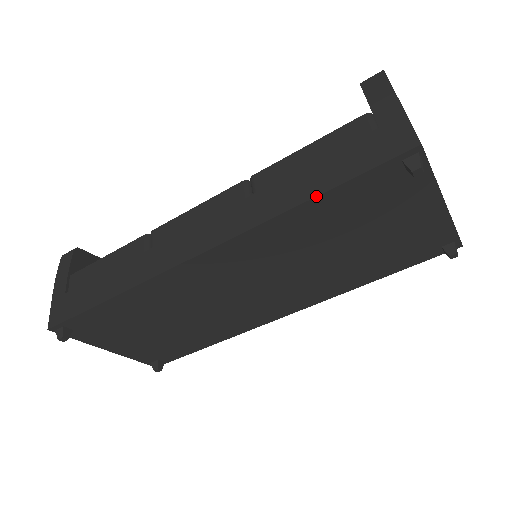
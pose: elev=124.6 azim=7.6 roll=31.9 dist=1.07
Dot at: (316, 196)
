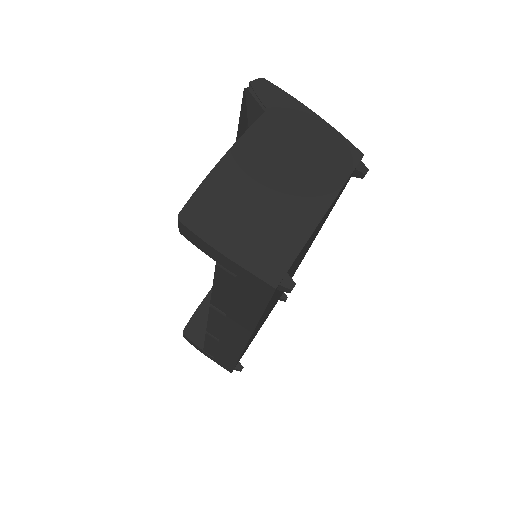
Dot at: occluded
